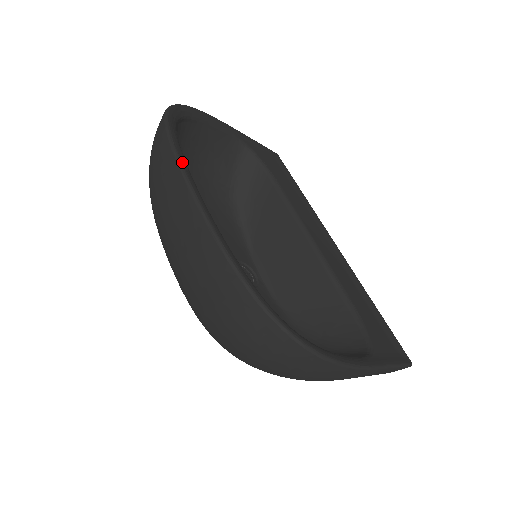
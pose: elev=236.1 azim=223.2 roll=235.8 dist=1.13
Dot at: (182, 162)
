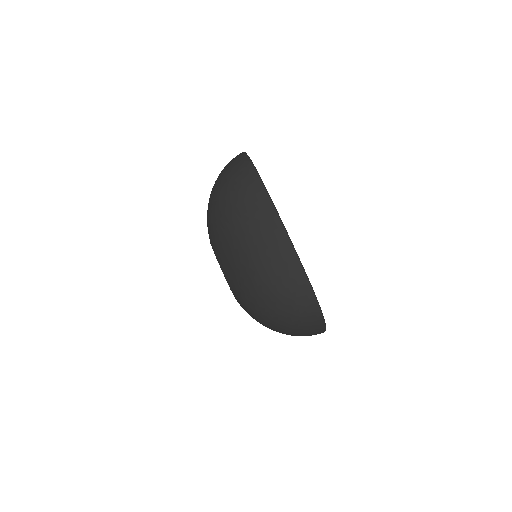
Dot at: occluded
